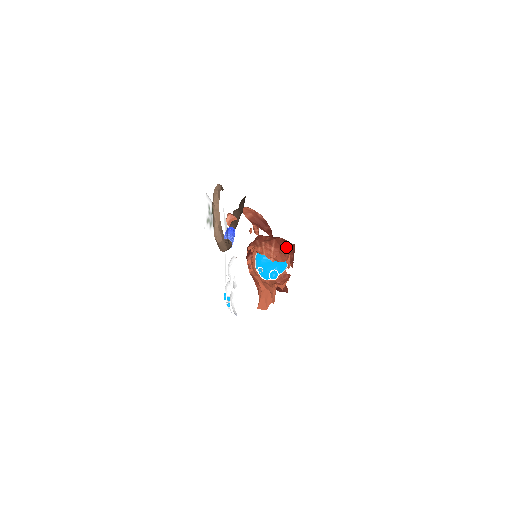
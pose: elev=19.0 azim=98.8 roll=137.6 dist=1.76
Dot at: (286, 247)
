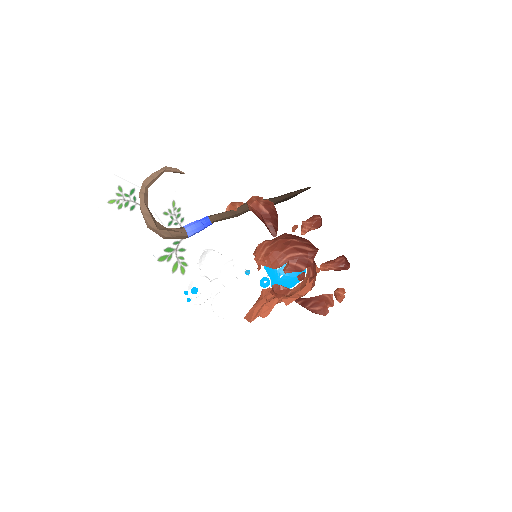
Dot at: (286, 251)
